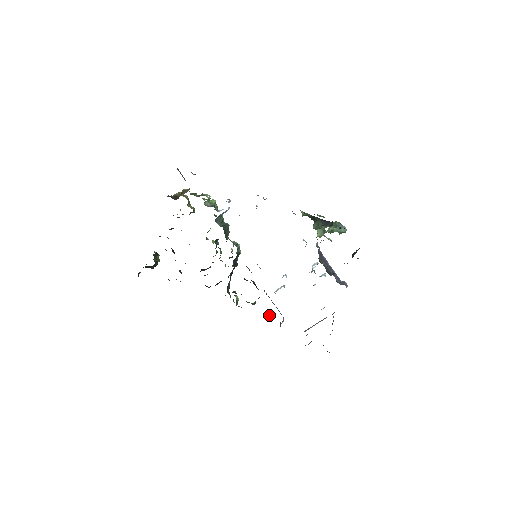
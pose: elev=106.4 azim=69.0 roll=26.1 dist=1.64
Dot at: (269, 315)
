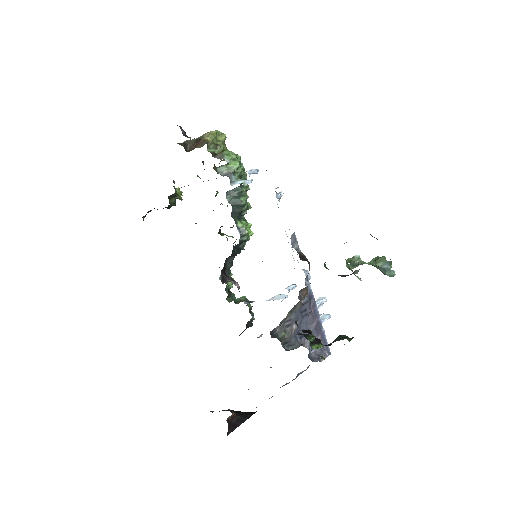
Dot at: (248, 322)
